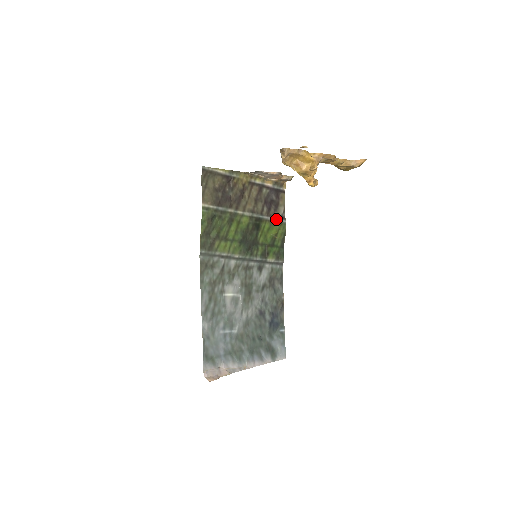
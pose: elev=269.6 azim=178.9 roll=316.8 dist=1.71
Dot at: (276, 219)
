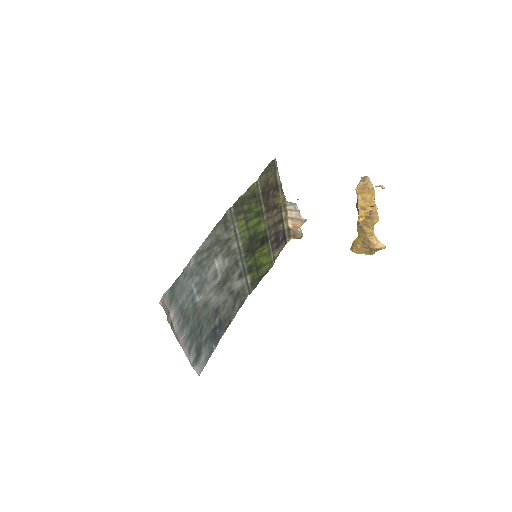
Dot at: (272, 254)
